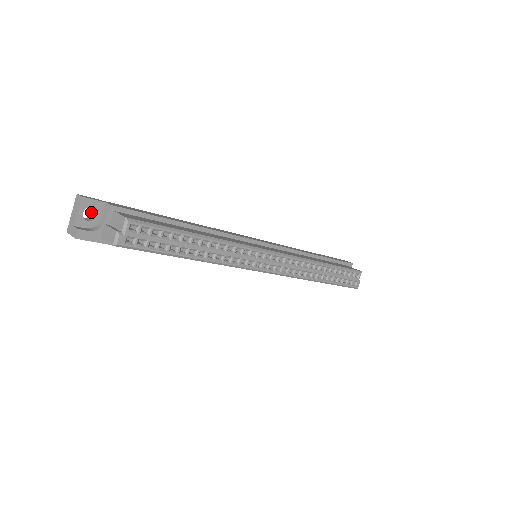
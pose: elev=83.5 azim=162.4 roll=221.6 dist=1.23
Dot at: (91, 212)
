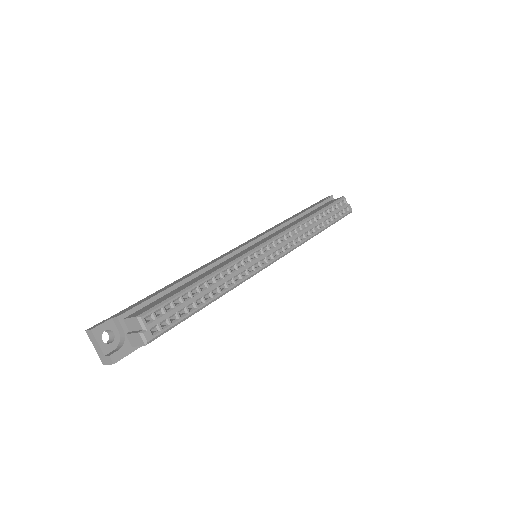
Dot at: occluded
